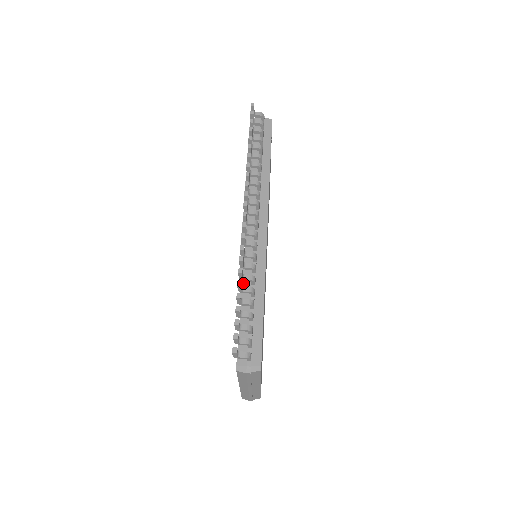
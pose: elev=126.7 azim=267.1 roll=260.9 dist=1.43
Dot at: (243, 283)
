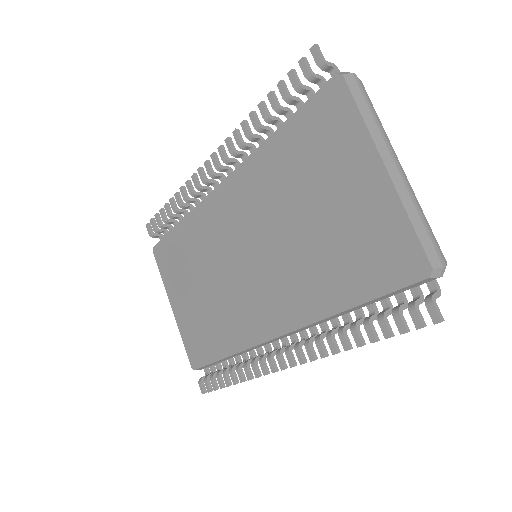
Dot at: (265, 140)
